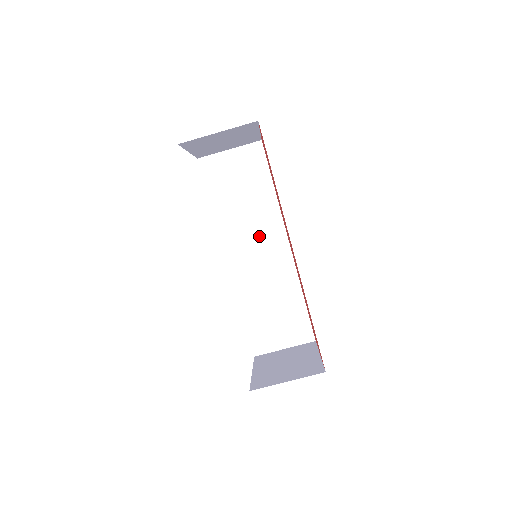
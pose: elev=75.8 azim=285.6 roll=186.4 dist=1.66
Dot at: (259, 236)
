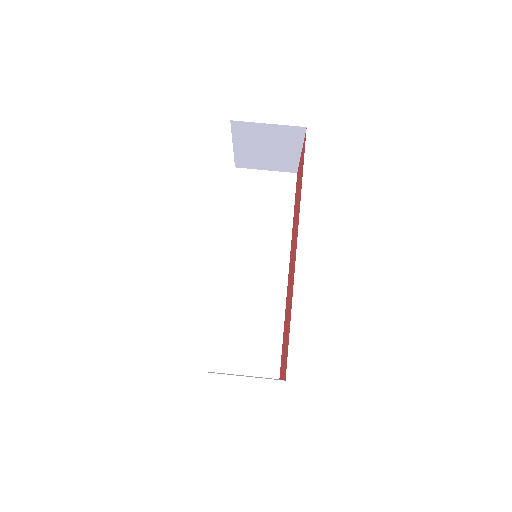
Dot at: (263, 254)
